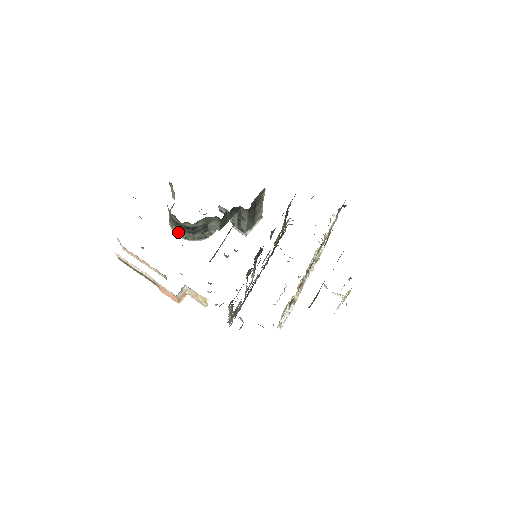
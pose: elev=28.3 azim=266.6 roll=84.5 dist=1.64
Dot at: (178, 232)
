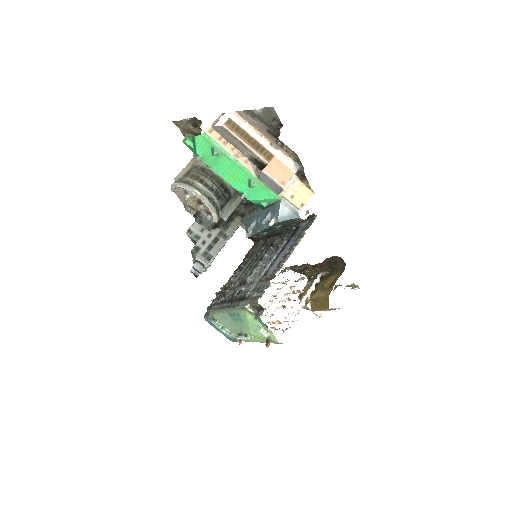
Dot at: (200, 190)
